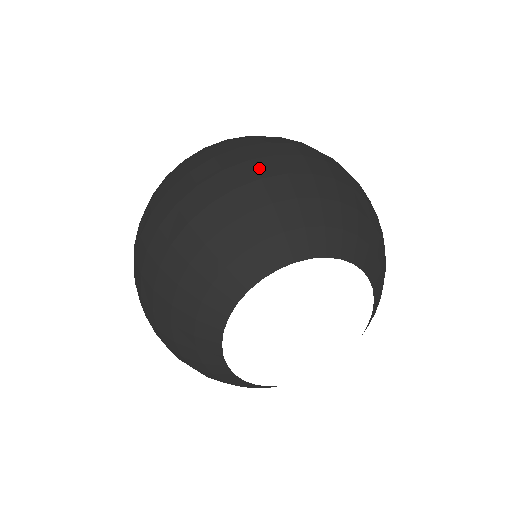
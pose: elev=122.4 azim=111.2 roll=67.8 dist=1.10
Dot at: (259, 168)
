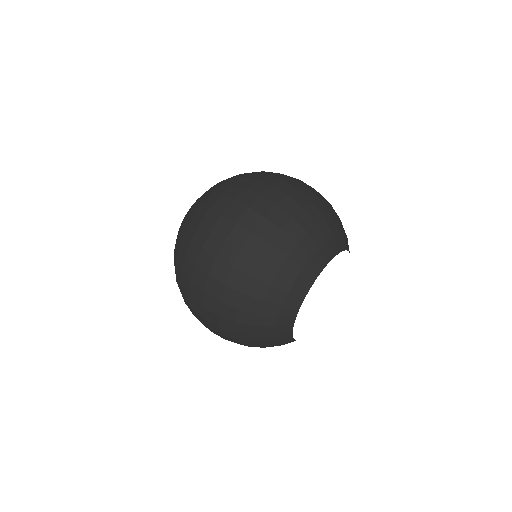
Dot at: (297, 201)
